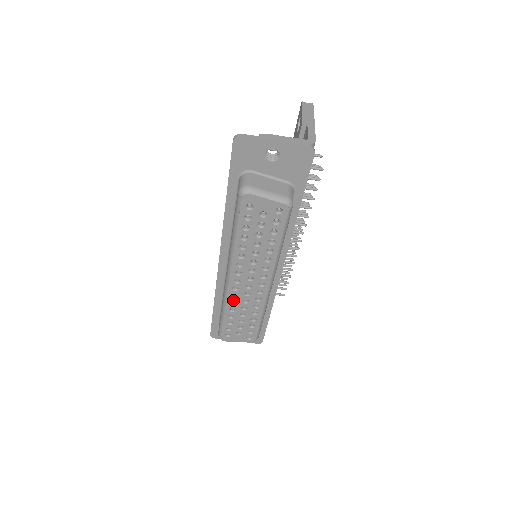
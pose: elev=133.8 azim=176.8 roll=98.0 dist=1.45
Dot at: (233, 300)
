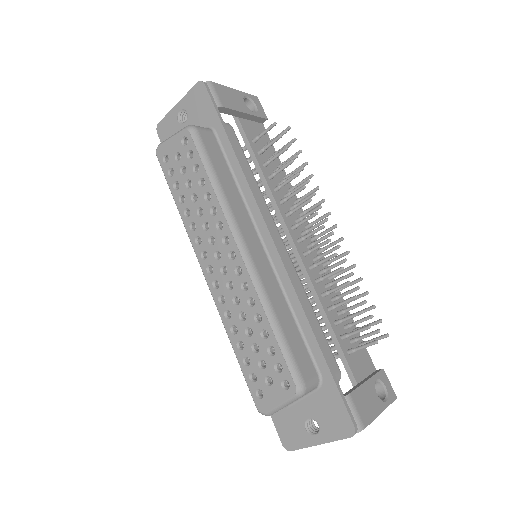
Dot at: (225, 308)
